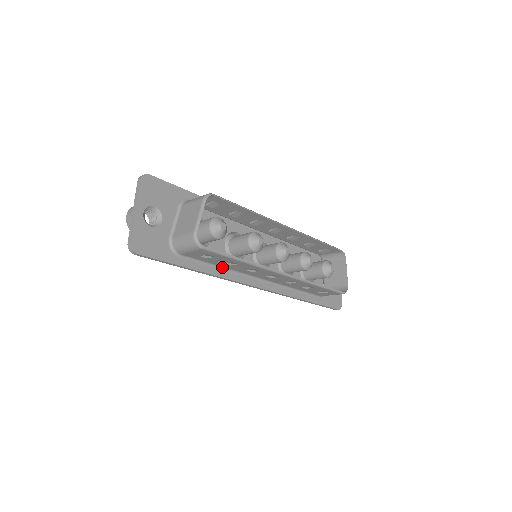
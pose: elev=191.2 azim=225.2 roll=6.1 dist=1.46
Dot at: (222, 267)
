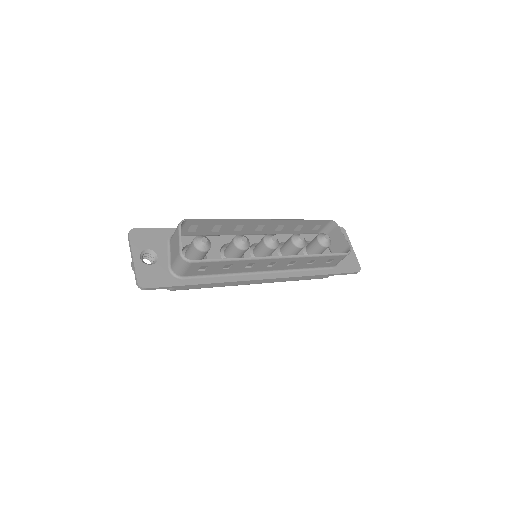
Dot at: (224, 274)
